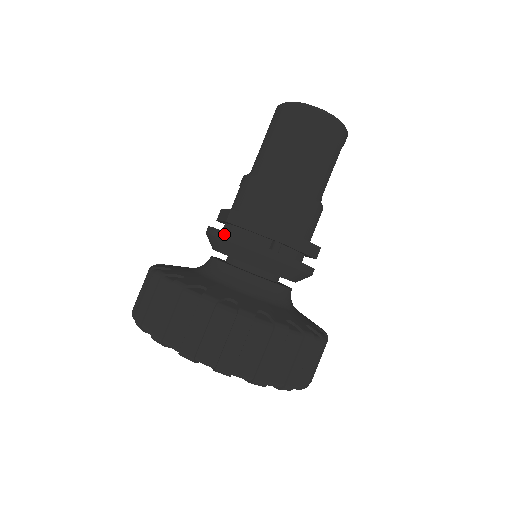
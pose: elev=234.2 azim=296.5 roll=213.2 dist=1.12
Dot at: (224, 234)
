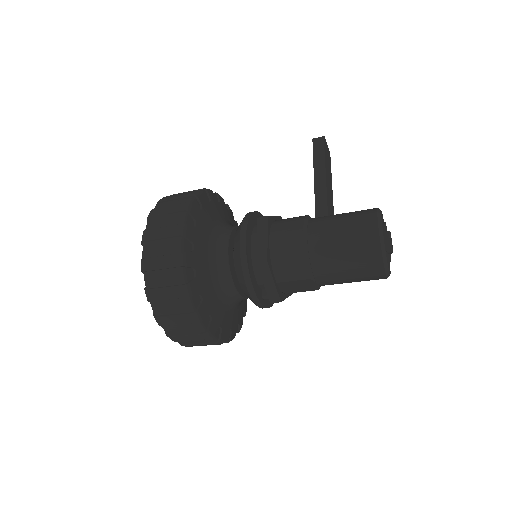
Dot at: (246, 270)
